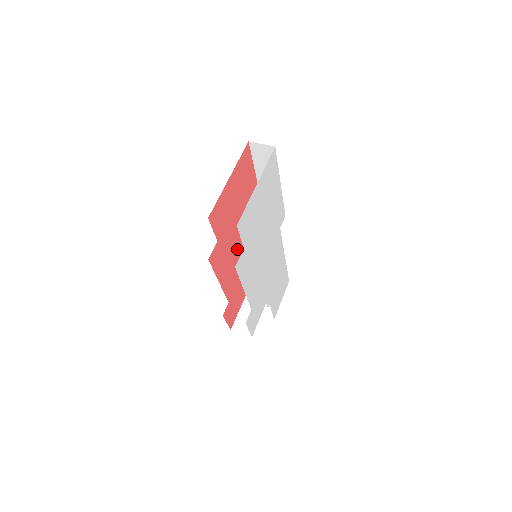
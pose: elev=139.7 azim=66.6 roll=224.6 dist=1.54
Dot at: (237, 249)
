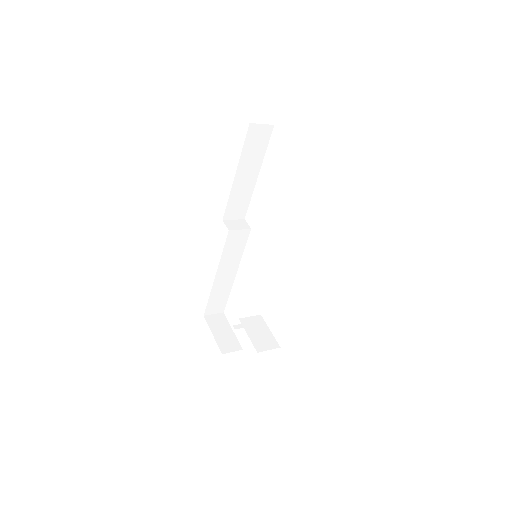
Dot at: occluded
